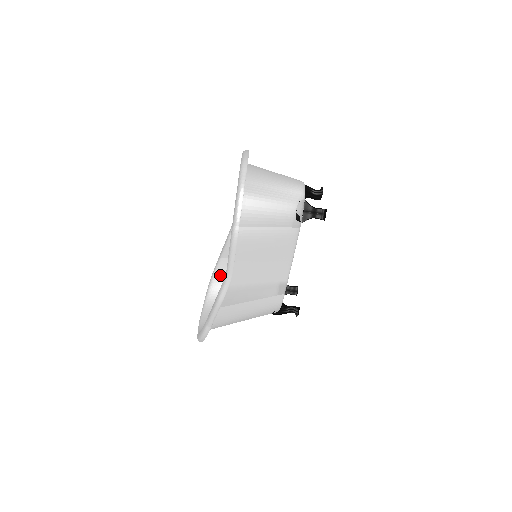
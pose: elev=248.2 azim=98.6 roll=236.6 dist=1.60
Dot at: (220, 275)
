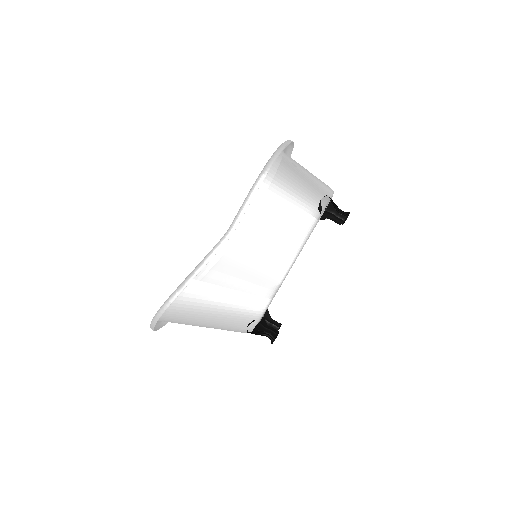
Dot at: occluded
